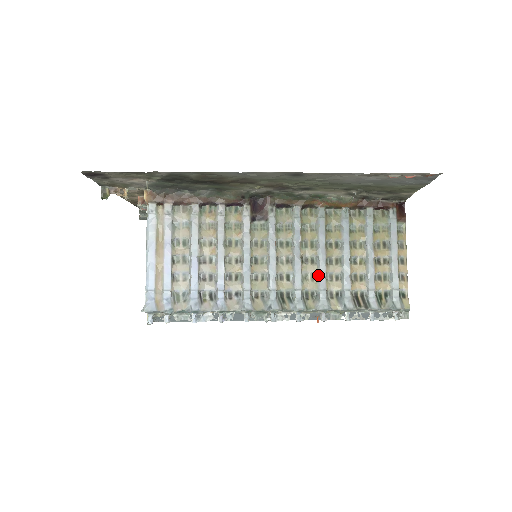
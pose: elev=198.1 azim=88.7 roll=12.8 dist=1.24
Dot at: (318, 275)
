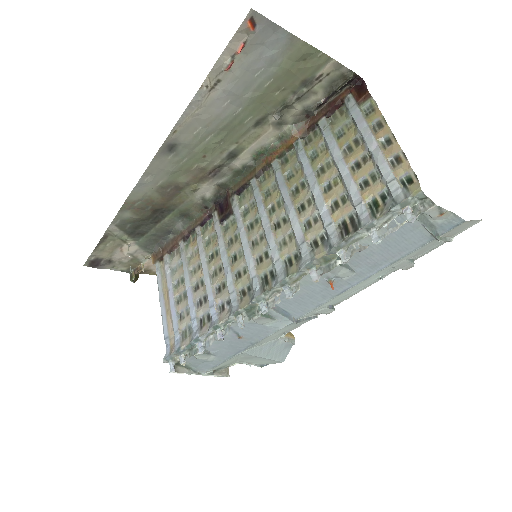
Dot at: (294, 231)
